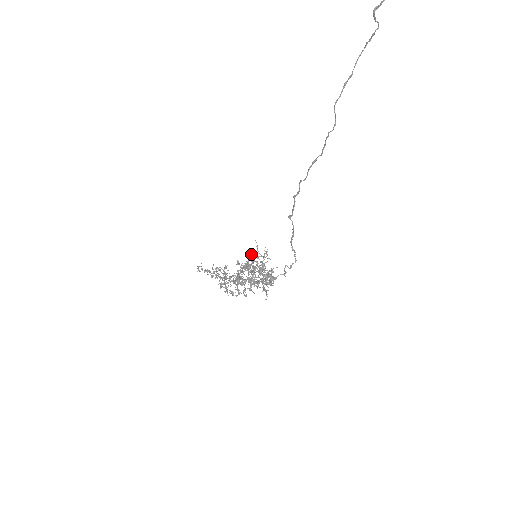
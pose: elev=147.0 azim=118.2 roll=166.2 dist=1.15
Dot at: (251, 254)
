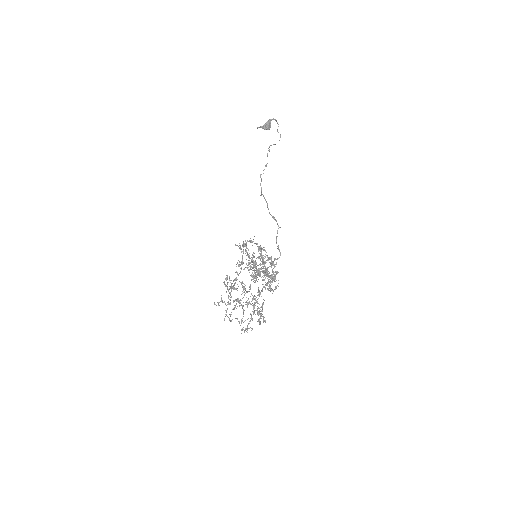
Dot at: (246, 243)
